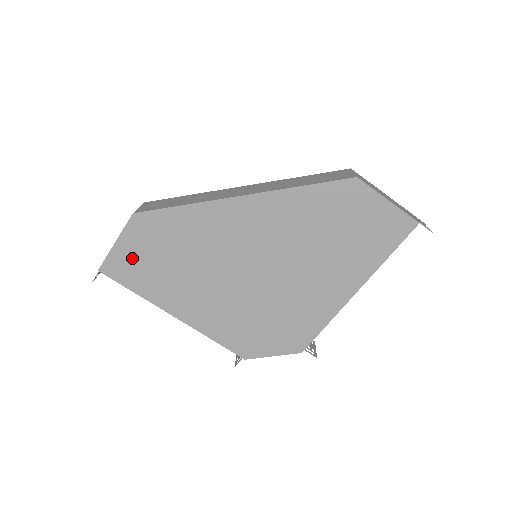
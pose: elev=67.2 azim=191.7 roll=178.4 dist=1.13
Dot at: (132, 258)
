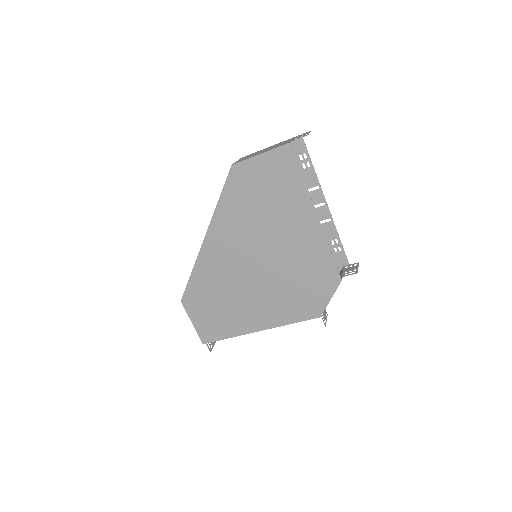
Dot at: (206, 322)
